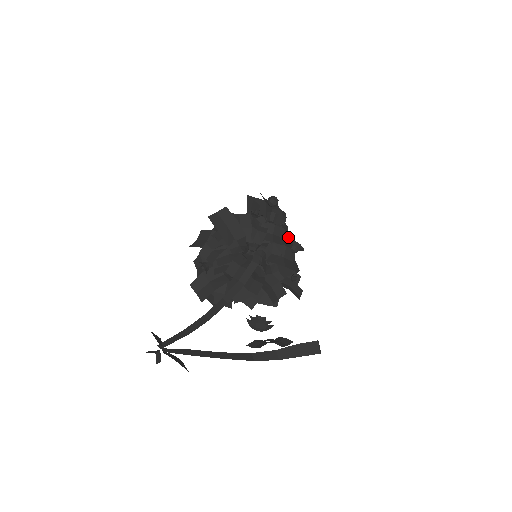
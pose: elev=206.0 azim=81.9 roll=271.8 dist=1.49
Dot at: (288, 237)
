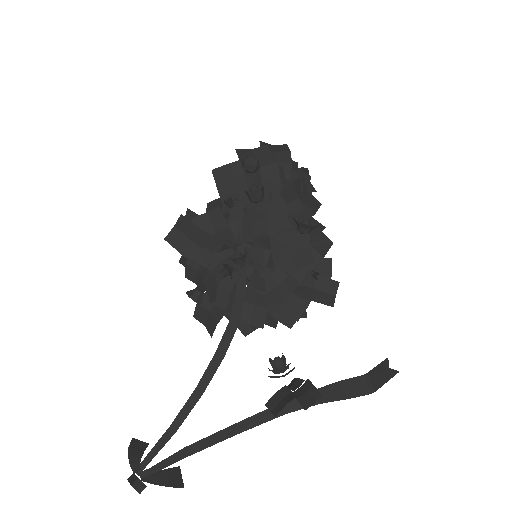
Dot at: (298, 201)
